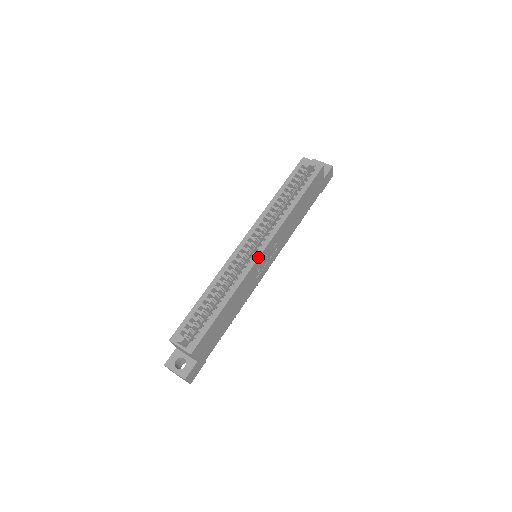
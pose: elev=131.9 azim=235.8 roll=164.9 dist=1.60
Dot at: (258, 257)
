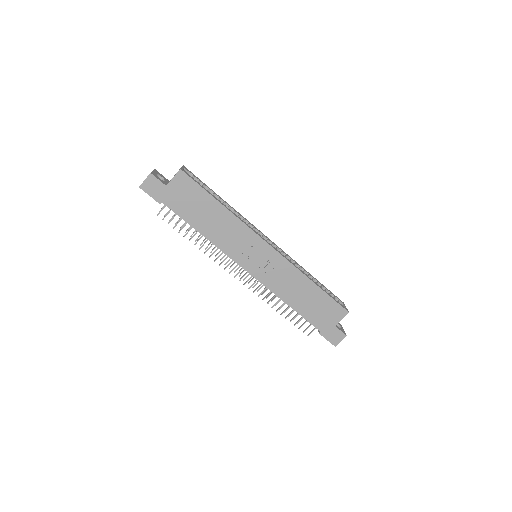
Dot at: (264, 240)
